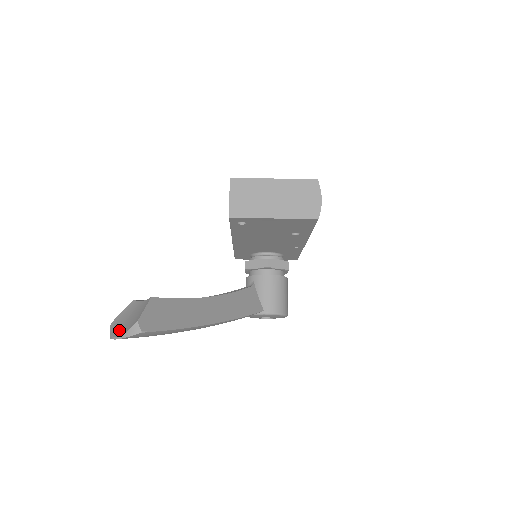
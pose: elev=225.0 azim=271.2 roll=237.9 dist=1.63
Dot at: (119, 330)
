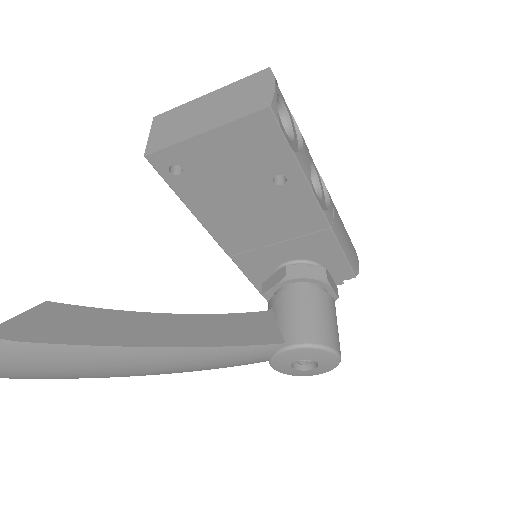
Dot at: out of frame
